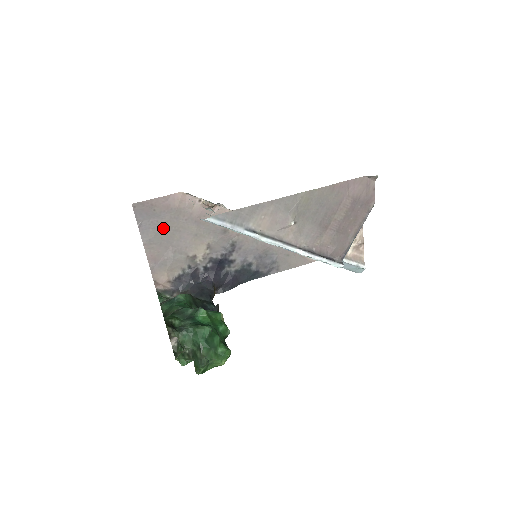
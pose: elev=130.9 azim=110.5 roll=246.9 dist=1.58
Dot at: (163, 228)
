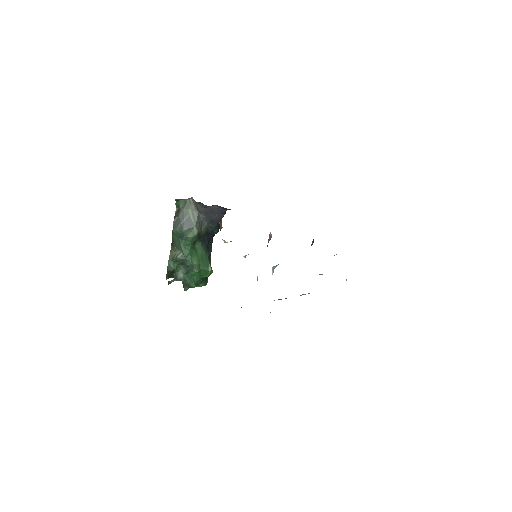
Dot at: occluded
